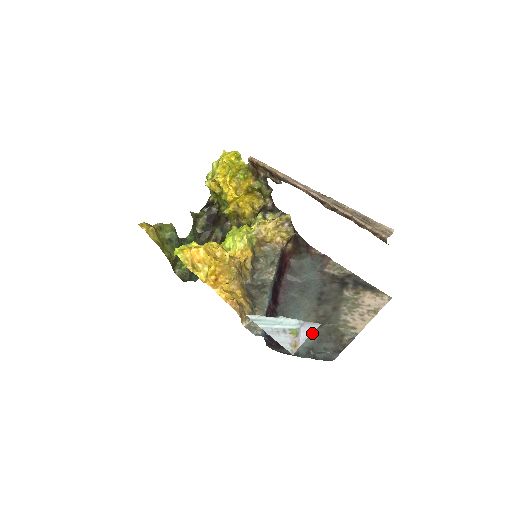
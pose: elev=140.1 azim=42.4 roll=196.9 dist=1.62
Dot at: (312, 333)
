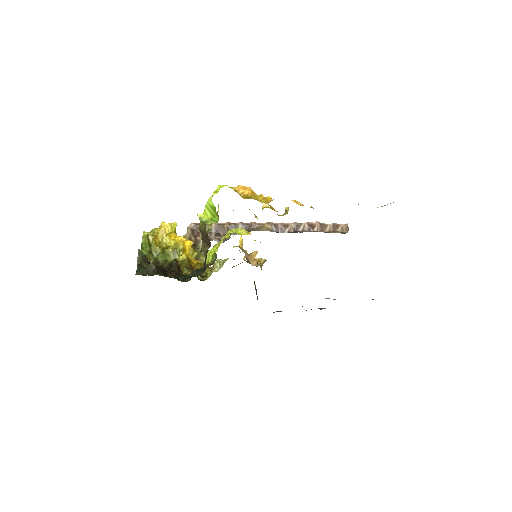
Dot at: occluded
